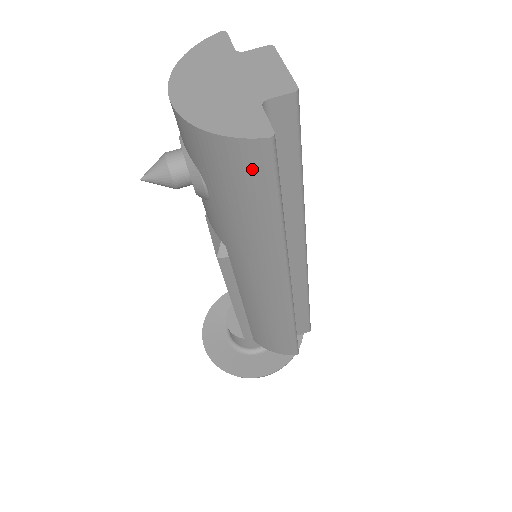
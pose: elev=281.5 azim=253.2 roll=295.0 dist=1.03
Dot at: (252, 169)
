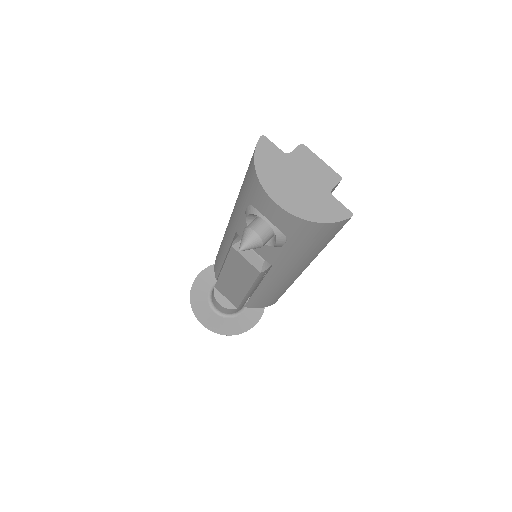
Dot at: (333, 231)
